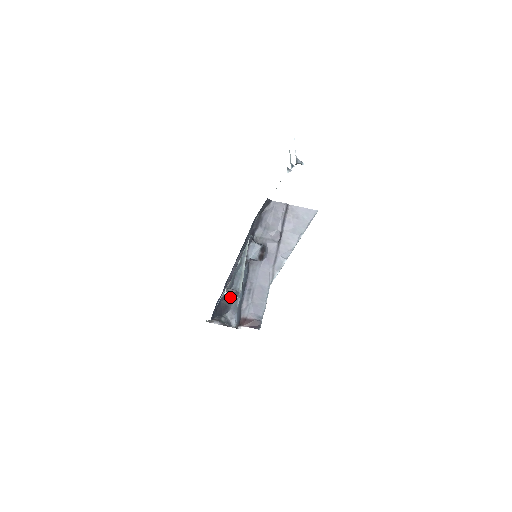
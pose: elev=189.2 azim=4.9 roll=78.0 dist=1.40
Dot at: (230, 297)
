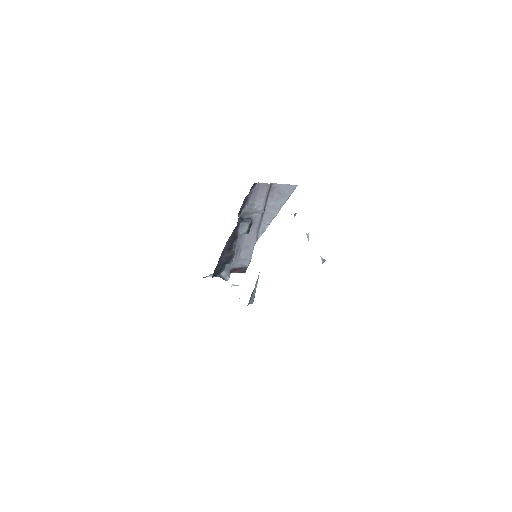
Dot at: (224, 263)
